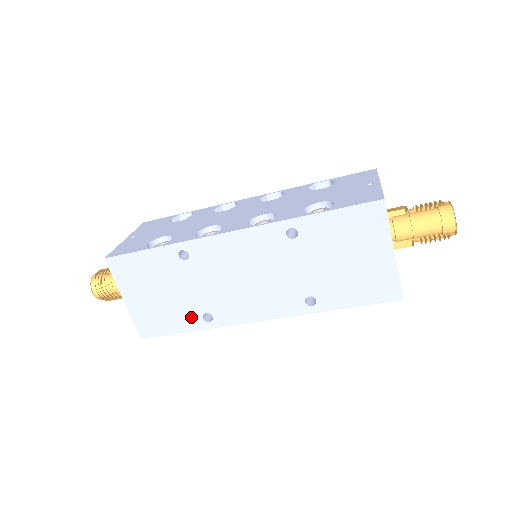
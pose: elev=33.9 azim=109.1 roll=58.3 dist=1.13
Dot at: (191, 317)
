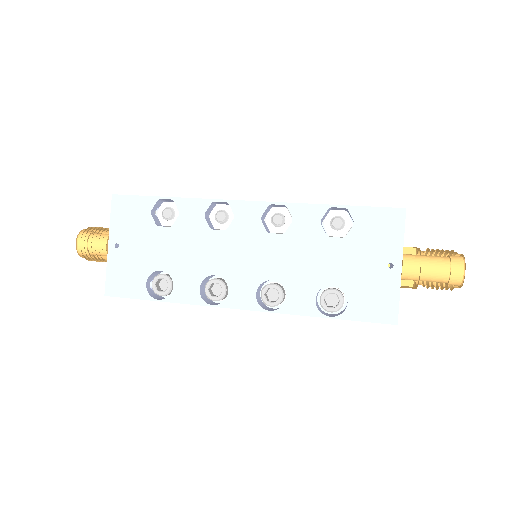
Dot at: occluded
